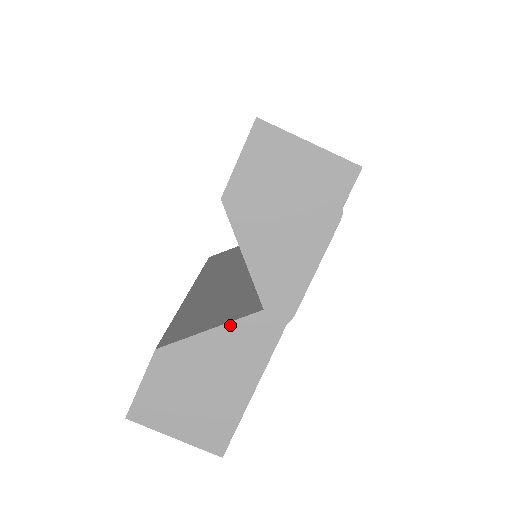
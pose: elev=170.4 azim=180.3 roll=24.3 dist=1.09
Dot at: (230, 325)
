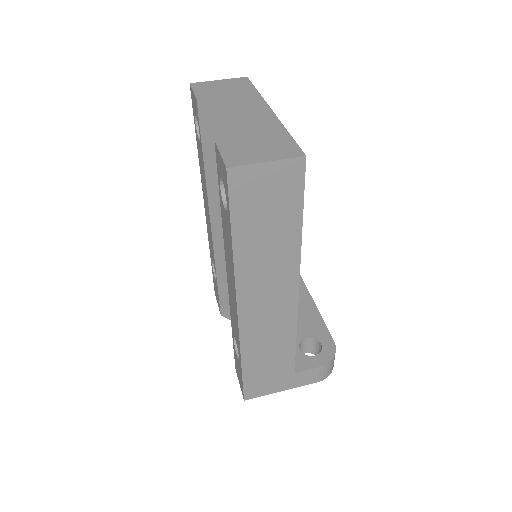
Dot at: (245, 121)
